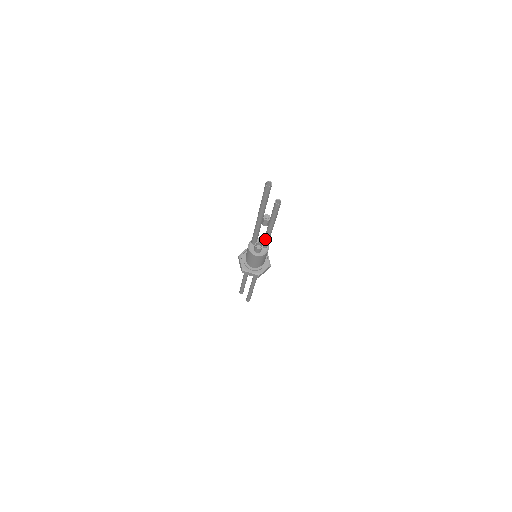
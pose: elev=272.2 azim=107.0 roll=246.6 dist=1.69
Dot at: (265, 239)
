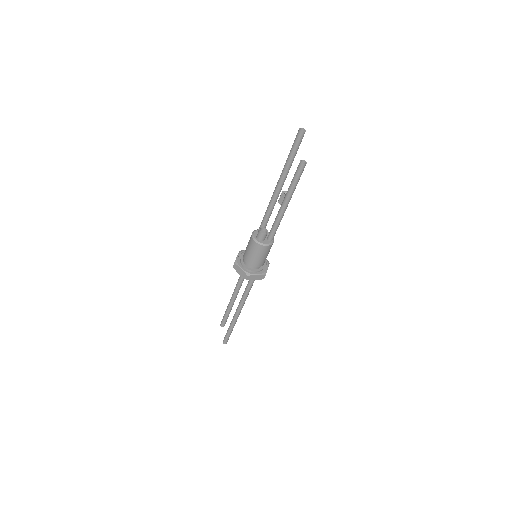
Dot at: (273, 224)
